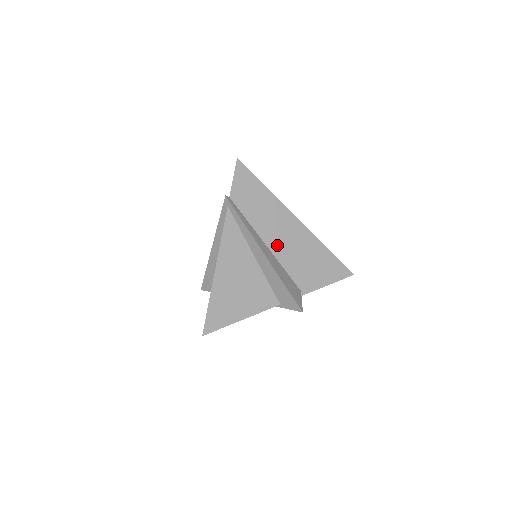
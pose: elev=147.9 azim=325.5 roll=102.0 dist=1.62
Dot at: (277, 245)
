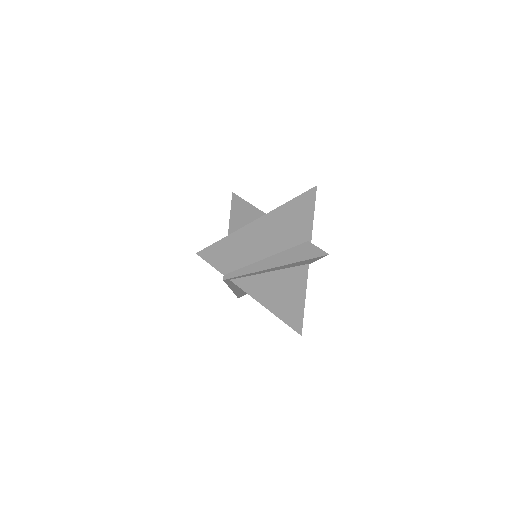
Dot at: (272, 247)
